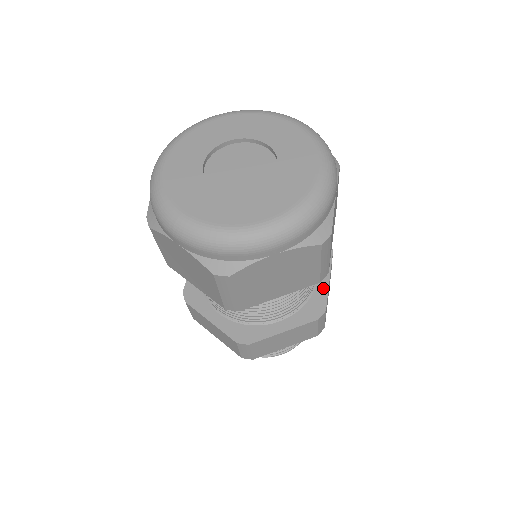
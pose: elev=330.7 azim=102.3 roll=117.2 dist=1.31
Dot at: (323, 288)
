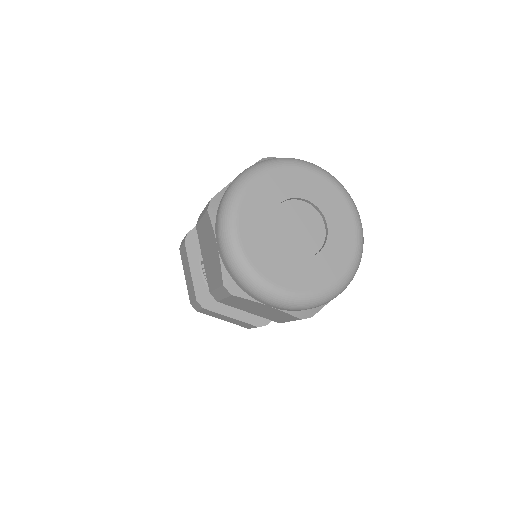
Dot at: occluded
